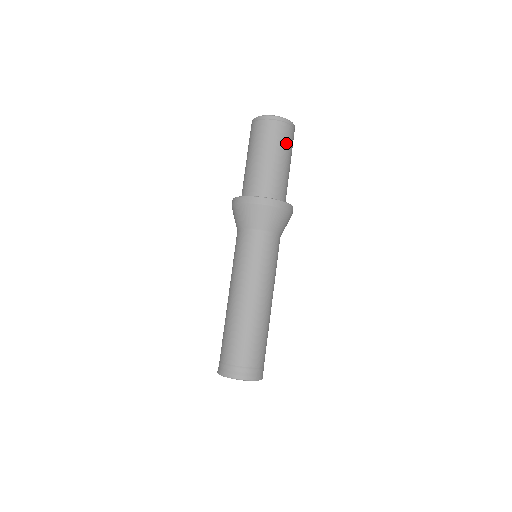
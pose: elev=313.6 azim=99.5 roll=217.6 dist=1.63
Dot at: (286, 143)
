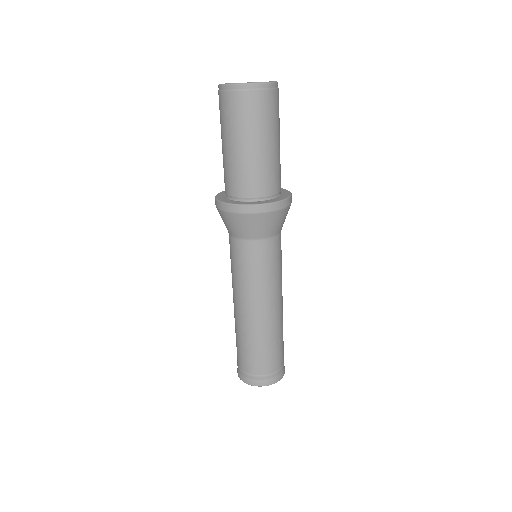
Dot at: (278, 117)
